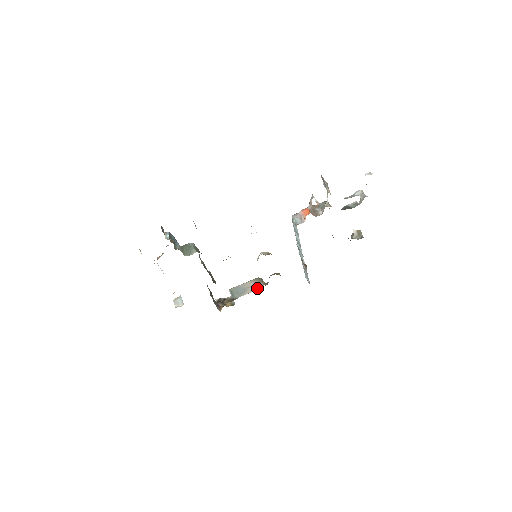
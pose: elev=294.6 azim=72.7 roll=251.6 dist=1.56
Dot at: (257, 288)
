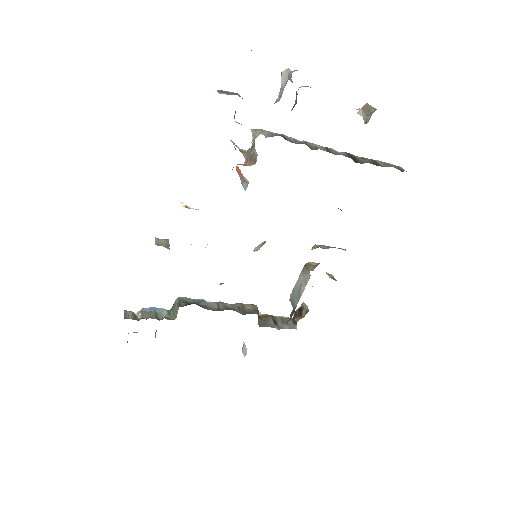
Dot at: (307, 280)
